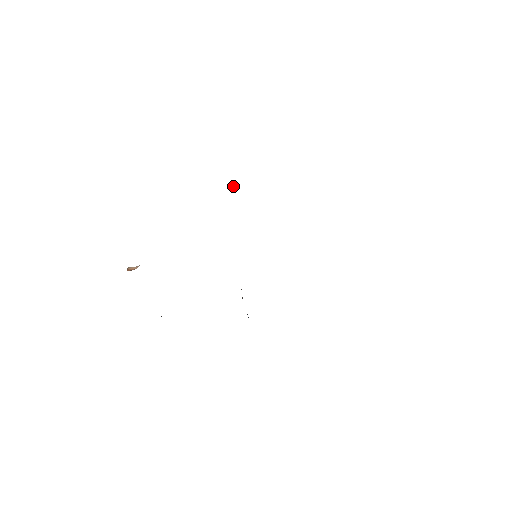
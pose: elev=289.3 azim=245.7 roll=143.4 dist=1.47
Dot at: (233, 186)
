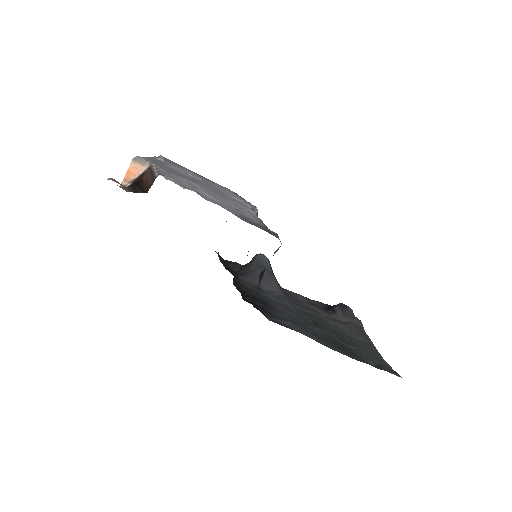
Dot at: occluded
